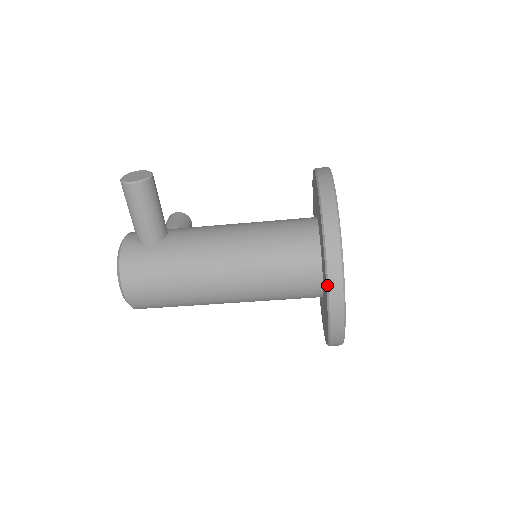
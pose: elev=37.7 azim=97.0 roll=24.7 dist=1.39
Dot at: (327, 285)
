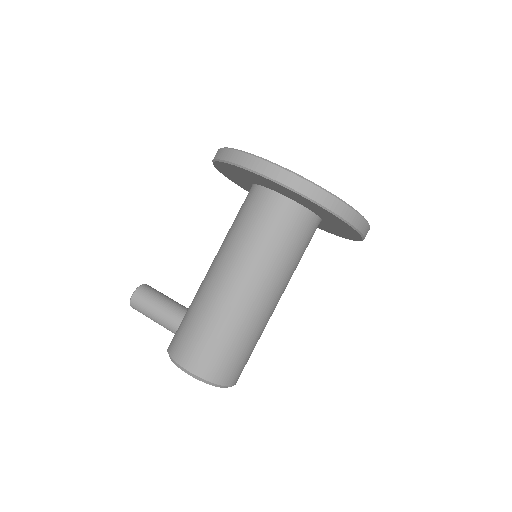
Dot at: (244, 168)
